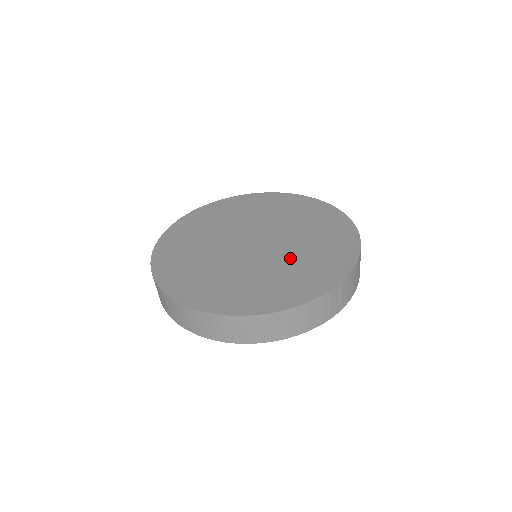
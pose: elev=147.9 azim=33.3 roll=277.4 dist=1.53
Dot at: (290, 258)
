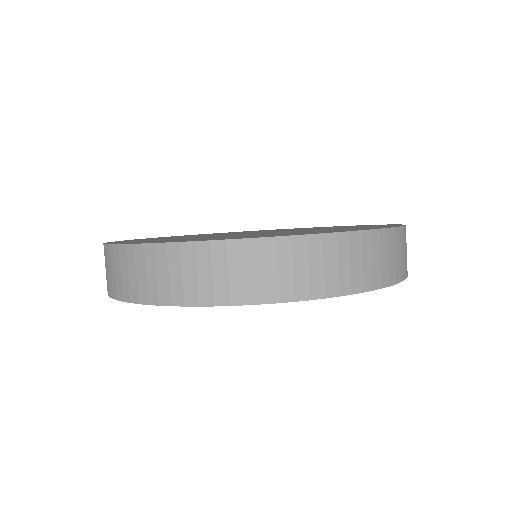
Dot at: (319, 229)
